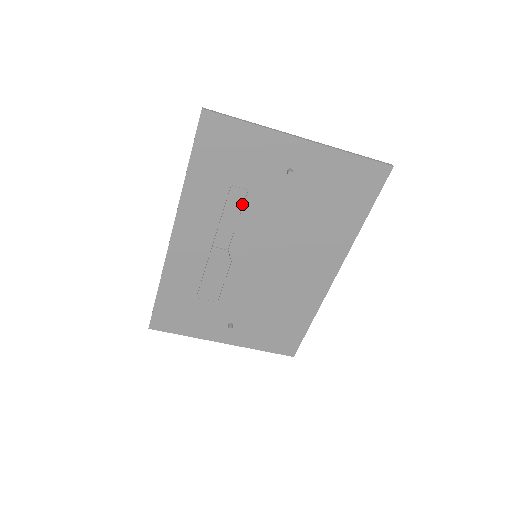
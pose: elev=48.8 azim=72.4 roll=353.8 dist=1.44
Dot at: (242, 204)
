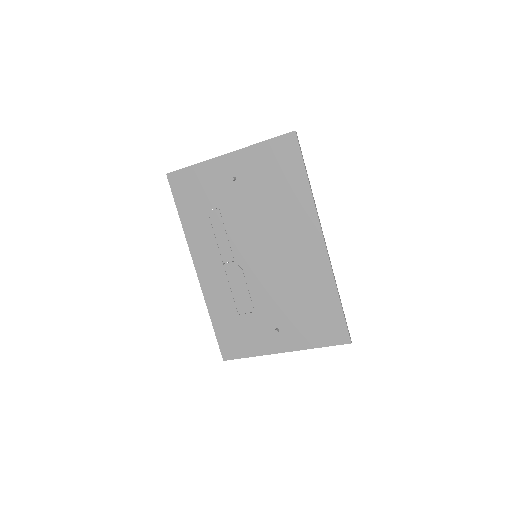
Dot at: (222, 220)
